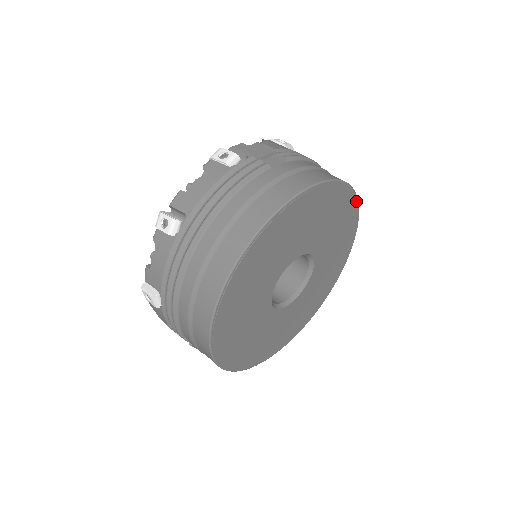
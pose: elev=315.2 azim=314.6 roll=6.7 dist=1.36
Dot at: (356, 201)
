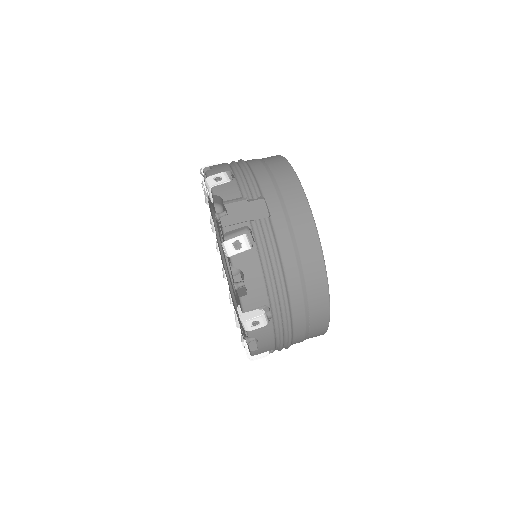
Dot at: occluded
